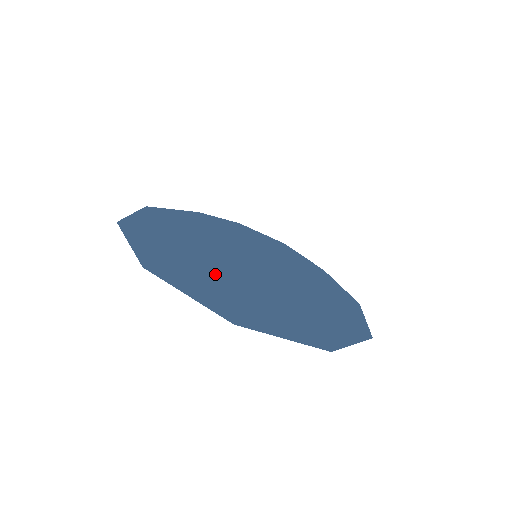
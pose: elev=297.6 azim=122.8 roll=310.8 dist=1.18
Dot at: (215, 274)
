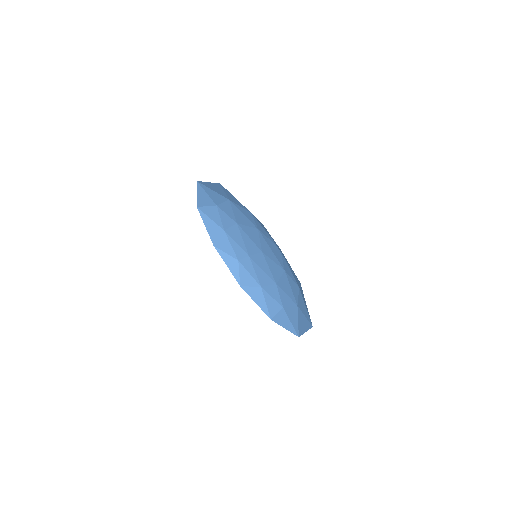
Dot at: (252, 214)
